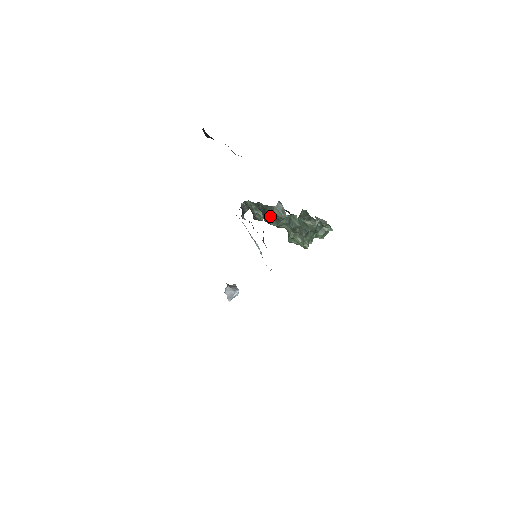
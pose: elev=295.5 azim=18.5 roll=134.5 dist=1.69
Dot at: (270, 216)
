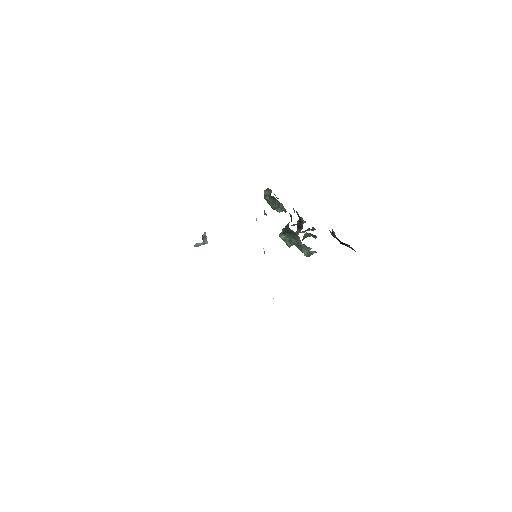
Dot at: (293, 239)
